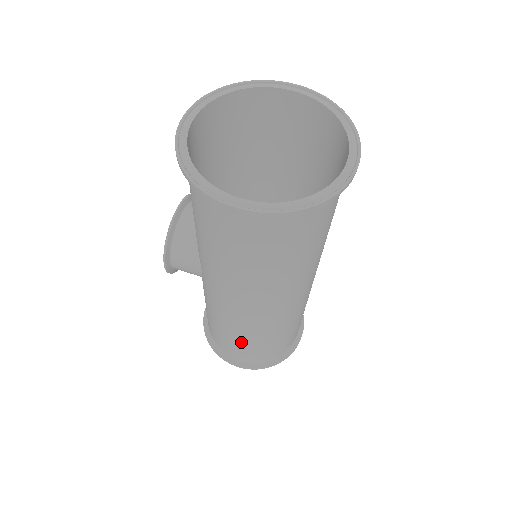
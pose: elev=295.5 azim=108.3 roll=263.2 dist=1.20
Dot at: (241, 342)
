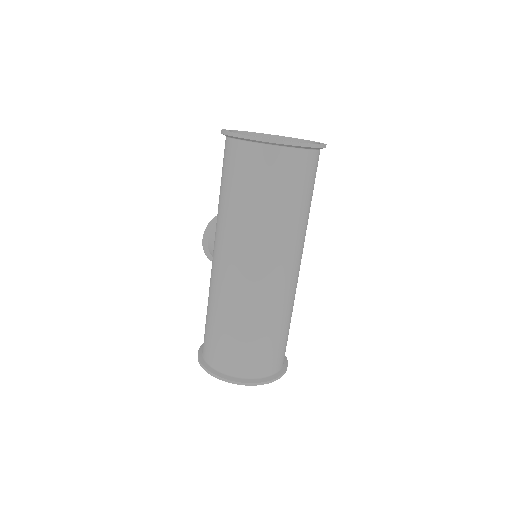
Dot at: (212, 322)
